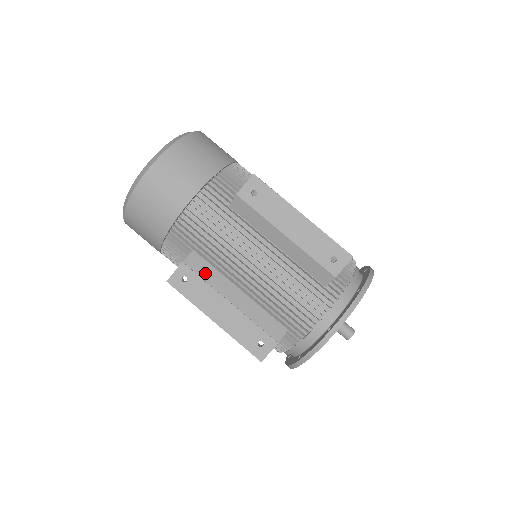
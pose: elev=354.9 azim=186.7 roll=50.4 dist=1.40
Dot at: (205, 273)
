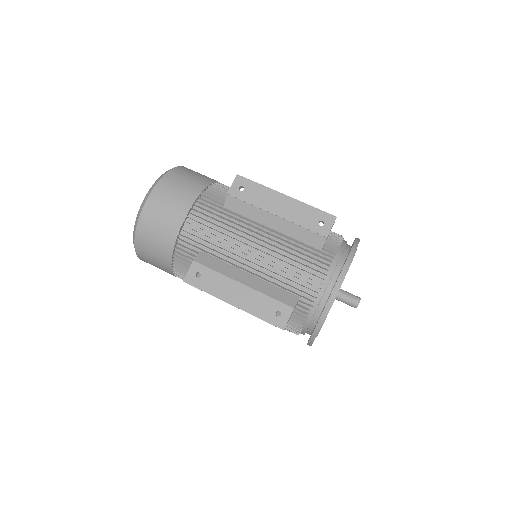
Dot at: (215, 266)
